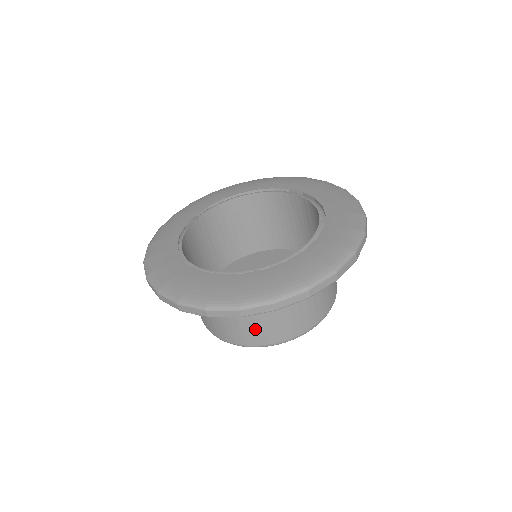
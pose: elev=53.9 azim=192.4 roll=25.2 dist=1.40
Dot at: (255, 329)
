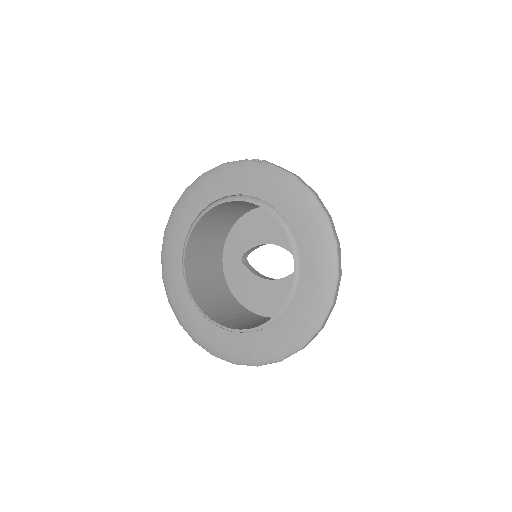
Dot at: occluded
